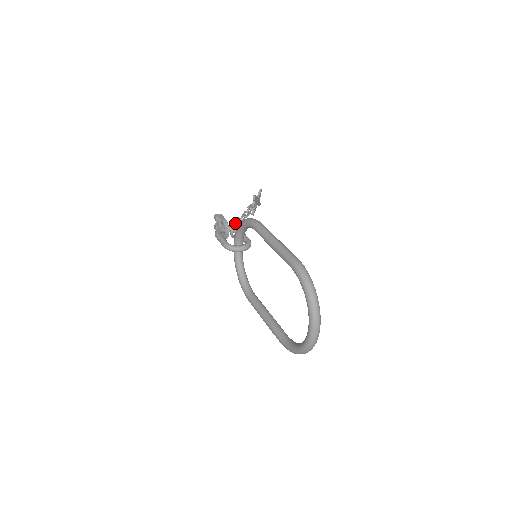
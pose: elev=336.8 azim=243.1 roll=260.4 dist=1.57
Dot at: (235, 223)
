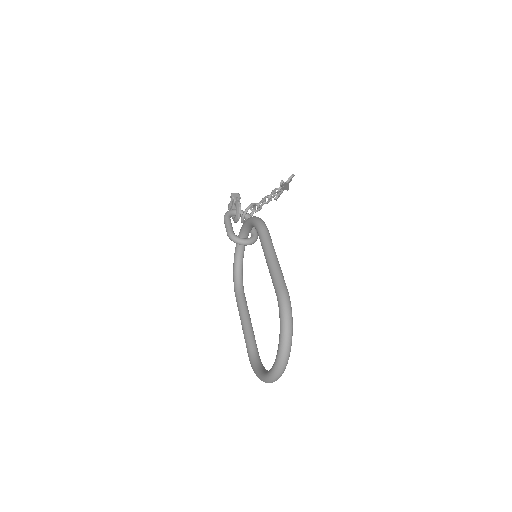
Dot at: (250, 208)
